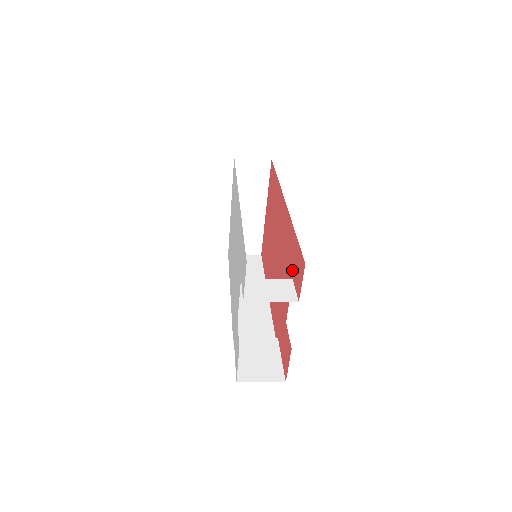
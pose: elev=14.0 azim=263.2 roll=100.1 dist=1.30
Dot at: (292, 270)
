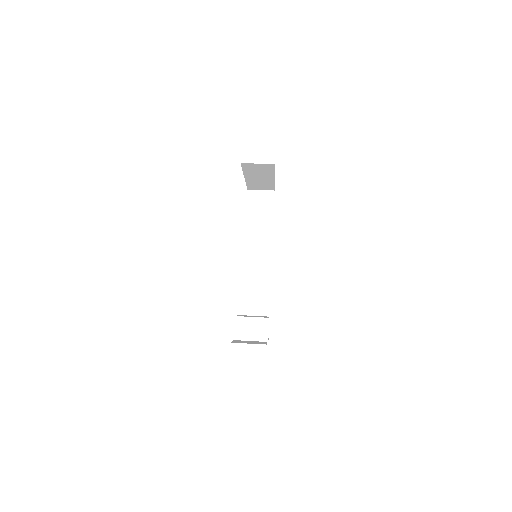
Dot at: occluded
